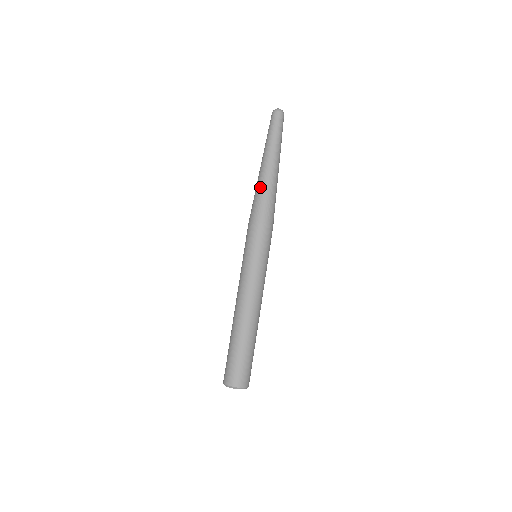
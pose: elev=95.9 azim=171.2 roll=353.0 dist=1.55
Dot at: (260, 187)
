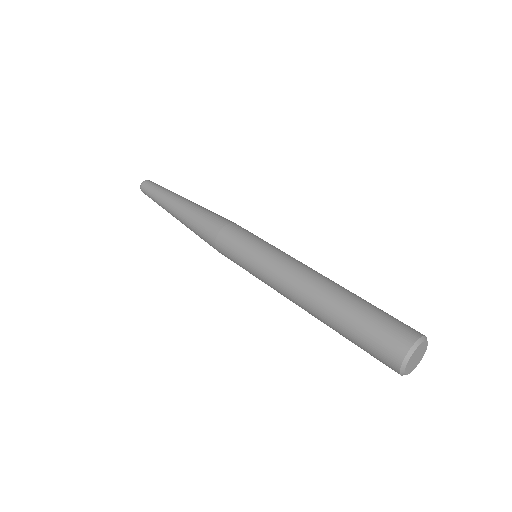
Dot at: (190, 216)
